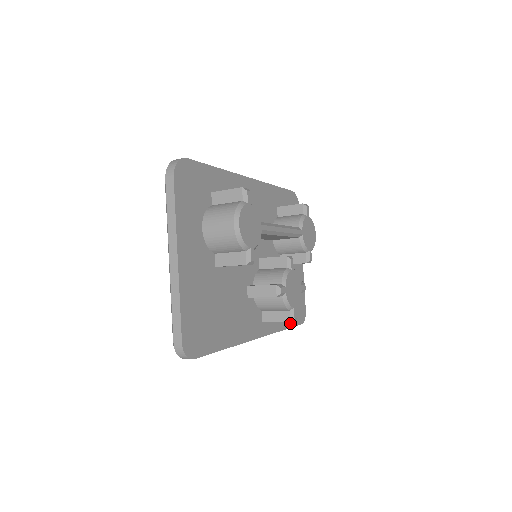
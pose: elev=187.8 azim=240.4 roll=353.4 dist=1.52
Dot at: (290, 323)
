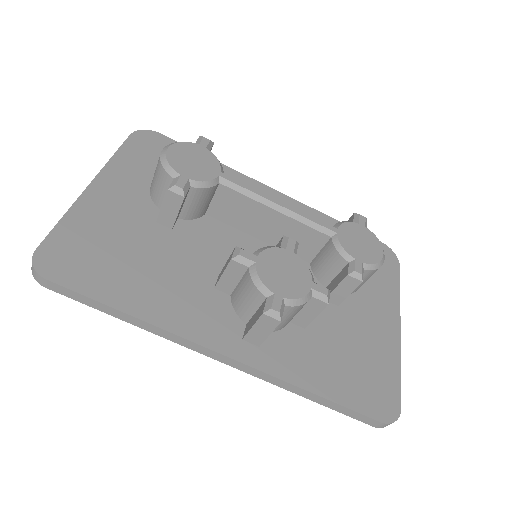
Dot at: (336, 395)
